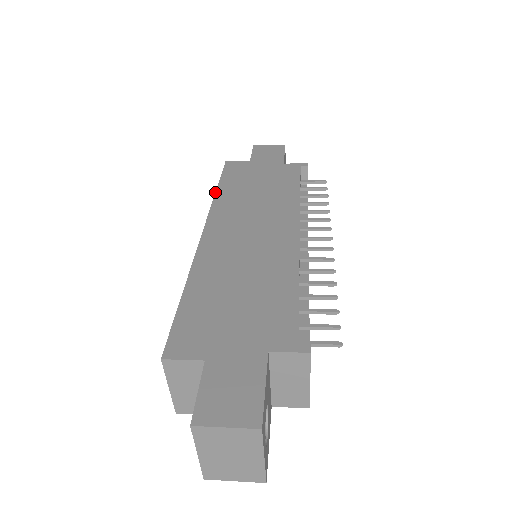
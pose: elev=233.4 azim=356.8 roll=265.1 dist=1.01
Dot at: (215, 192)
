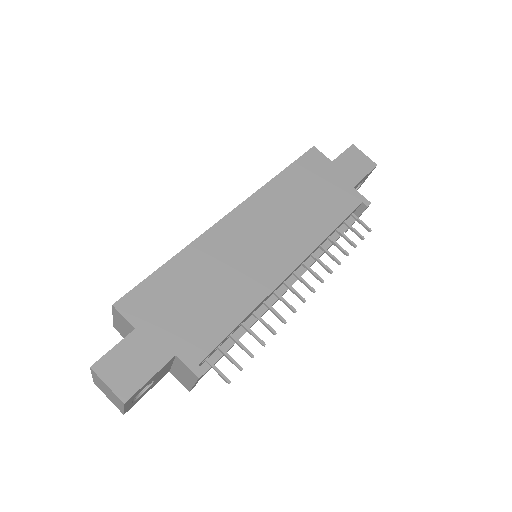
Dot at: (274, 177)
